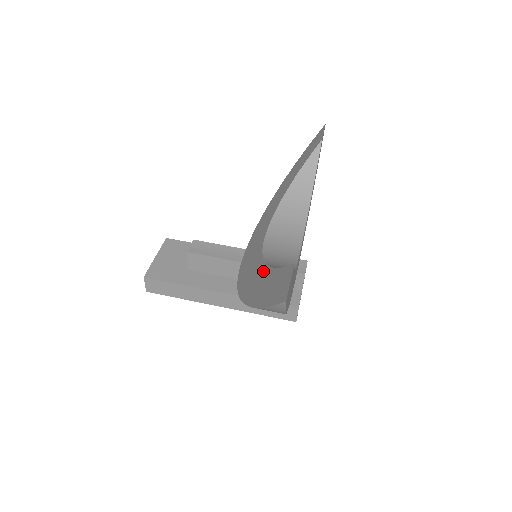
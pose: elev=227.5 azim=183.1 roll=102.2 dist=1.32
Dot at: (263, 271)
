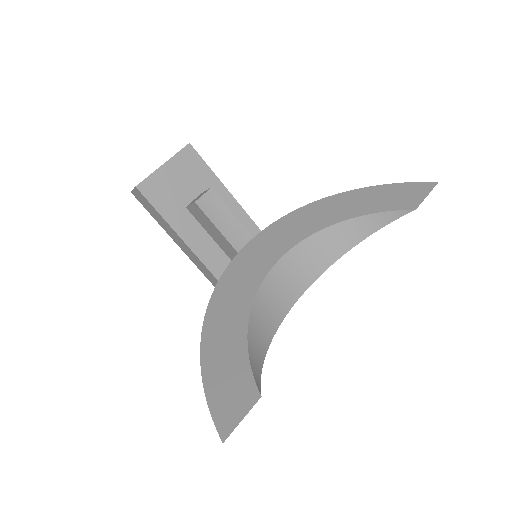
Dot at: (240, 331)
